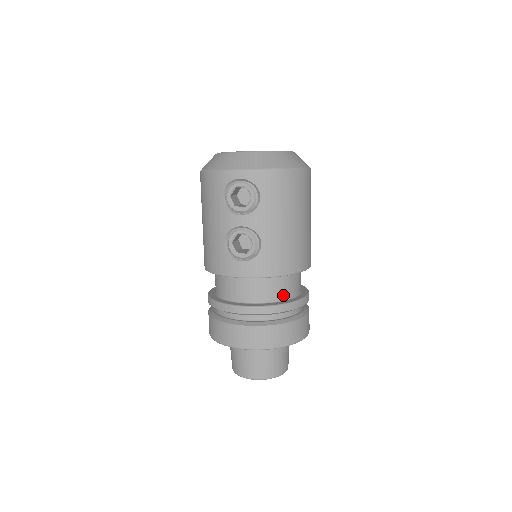
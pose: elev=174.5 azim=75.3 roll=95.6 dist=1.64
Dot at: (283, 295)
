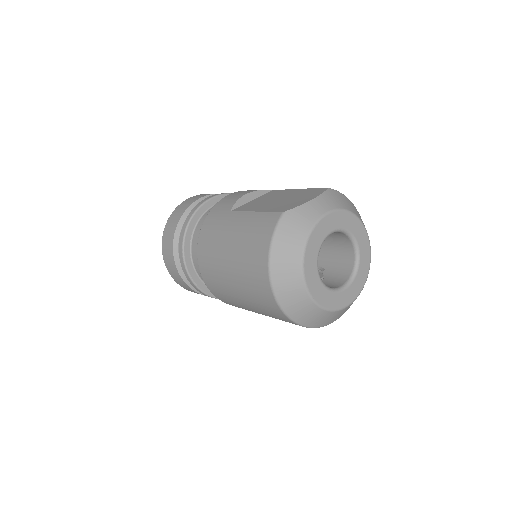
Dot at: occluded
